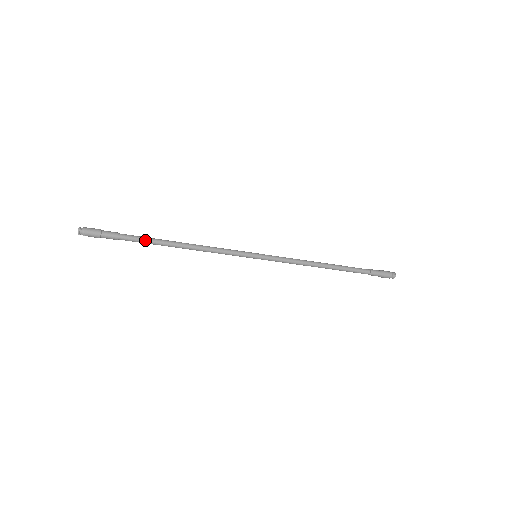
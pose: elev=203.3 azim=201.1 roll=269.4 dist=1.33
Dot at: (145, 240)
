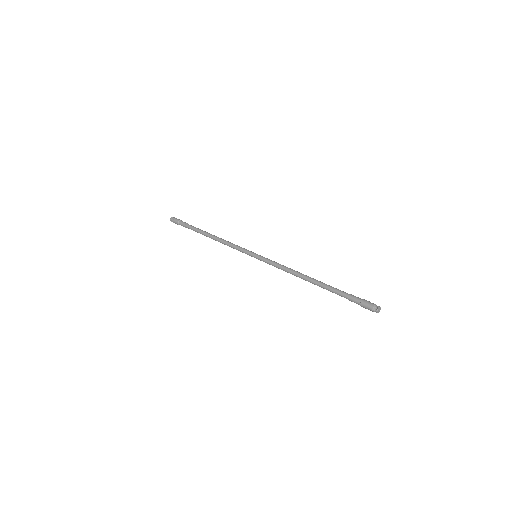
Dot at: (196, 230)
